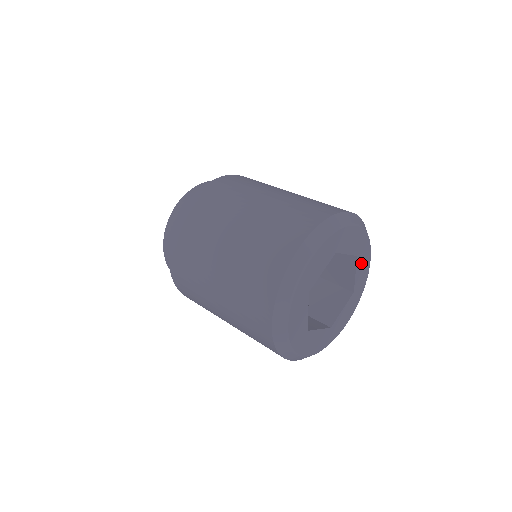
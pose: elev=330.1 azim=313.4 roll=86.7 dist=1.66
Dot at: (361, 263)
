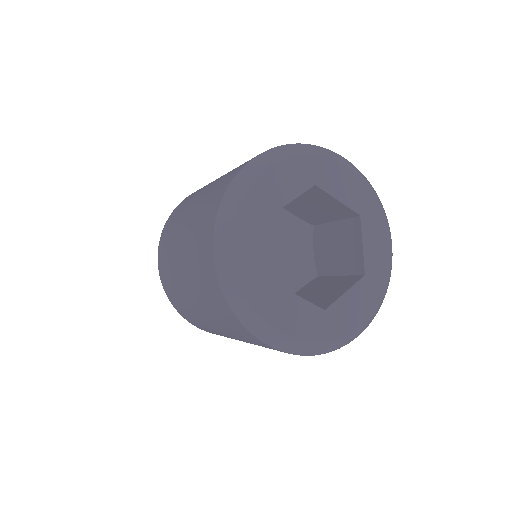
Dot at: (371, 233)
